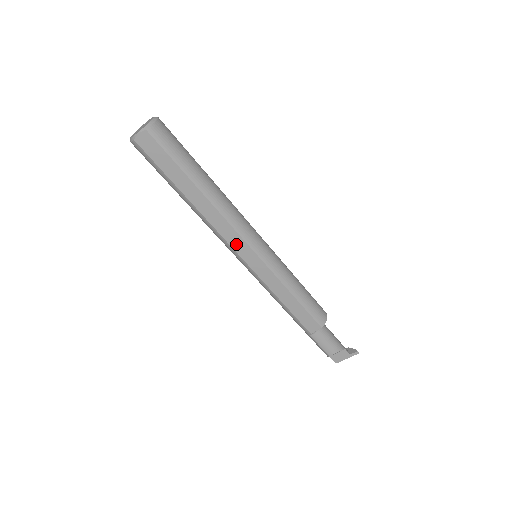
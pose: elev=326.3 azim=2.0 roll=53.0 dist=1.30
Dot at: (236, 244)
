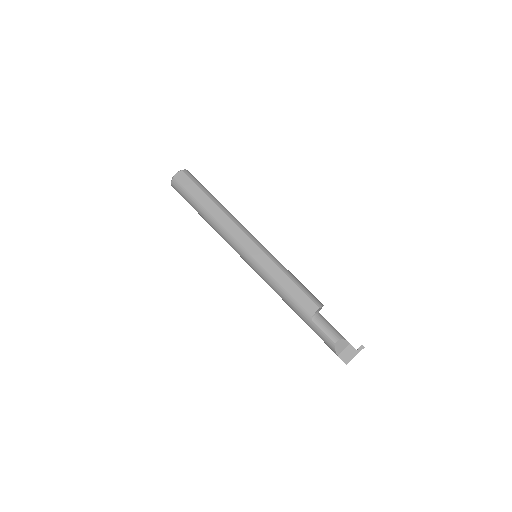
Dot at: (240, 238)
